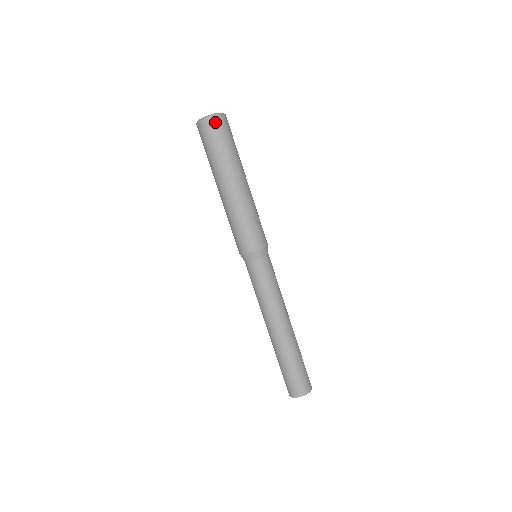
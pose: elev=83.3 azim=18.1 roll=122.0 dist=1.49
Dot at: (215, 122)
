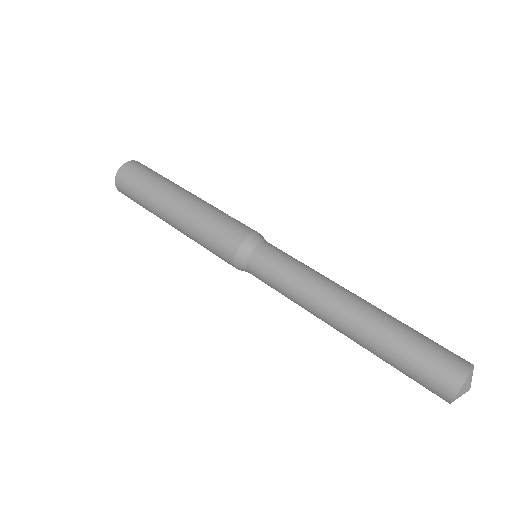
Dot at: (132, 165)
